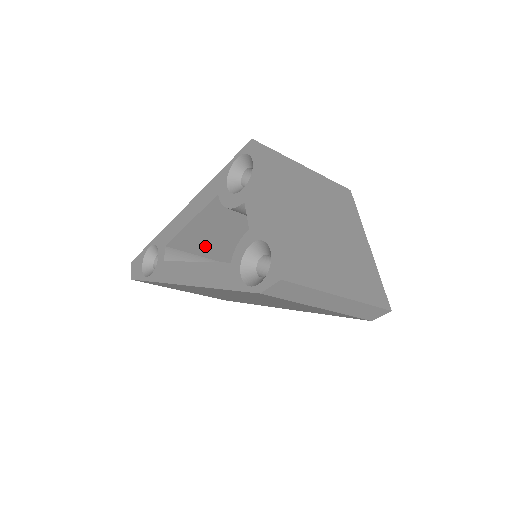
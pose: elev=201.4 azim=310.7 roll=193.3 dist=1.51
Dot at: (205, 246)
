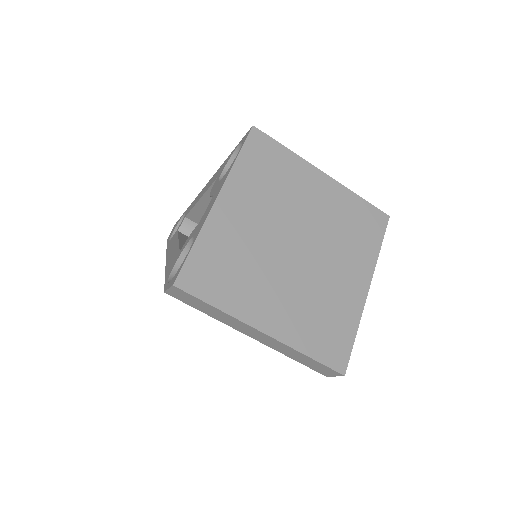
Dot at: occluded
